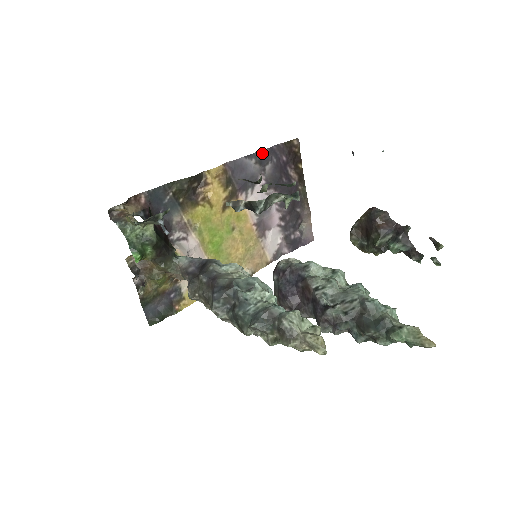
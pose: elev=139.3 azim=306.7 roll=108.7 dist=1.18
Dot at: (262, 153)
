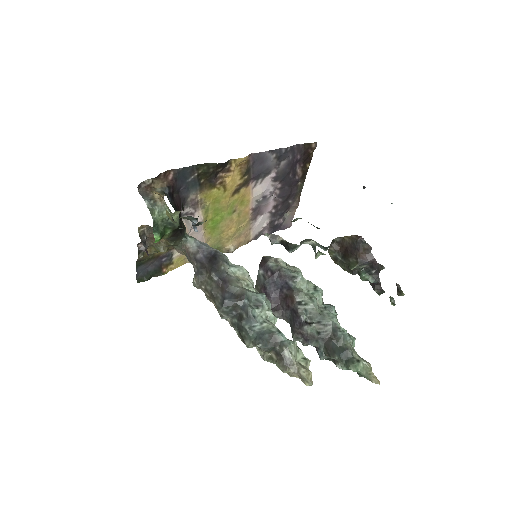
Dot at: (284, 150)
